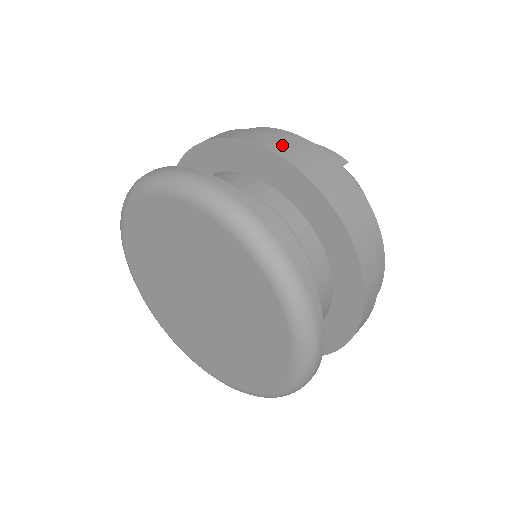
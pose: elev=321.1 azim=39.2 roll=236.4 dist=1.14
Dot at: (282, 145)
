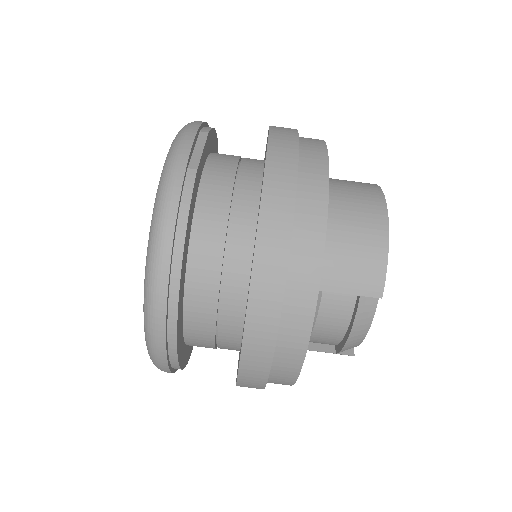
Dot at: (275, 251)
